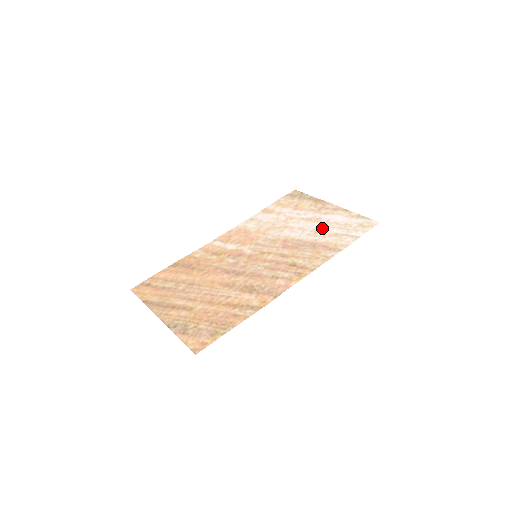
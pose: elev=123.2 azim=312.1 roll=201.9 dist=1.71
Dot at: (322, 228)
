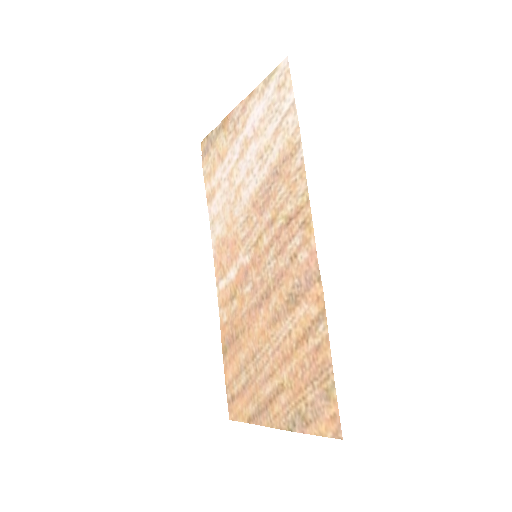
Dot at: (259, 145)
